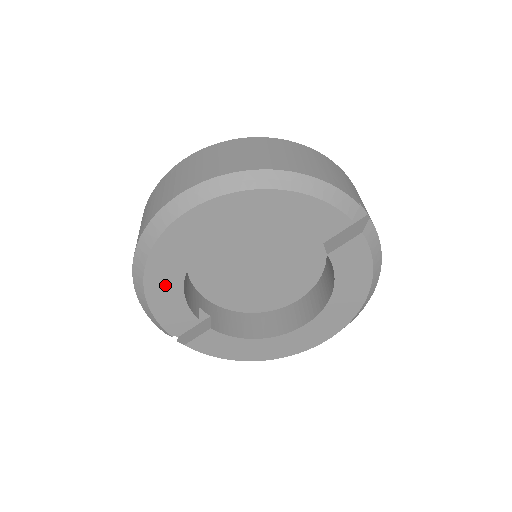
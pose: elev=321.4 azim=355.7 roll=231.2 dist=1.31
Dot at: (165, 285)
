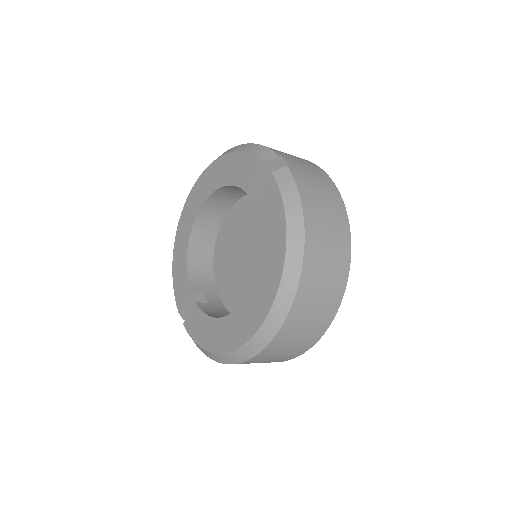
Dot at: (180, 255)
